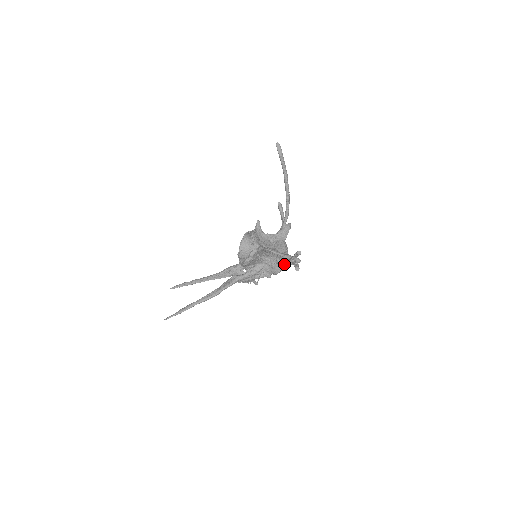
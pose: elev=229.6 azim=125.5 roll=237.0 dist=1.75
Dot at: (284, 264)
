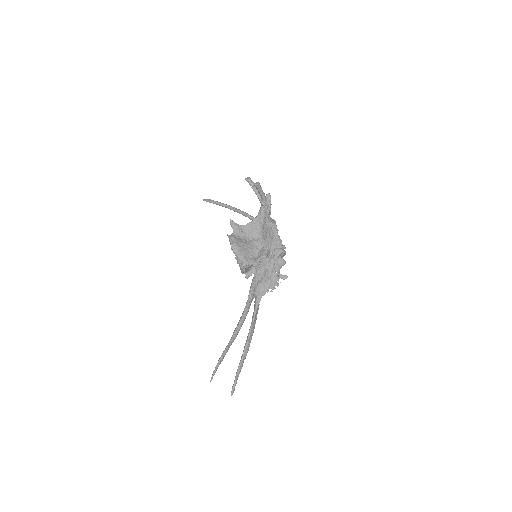
Dot at: (272, 222)
